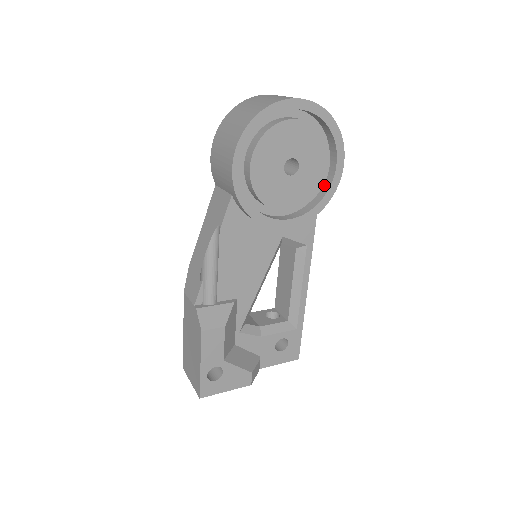
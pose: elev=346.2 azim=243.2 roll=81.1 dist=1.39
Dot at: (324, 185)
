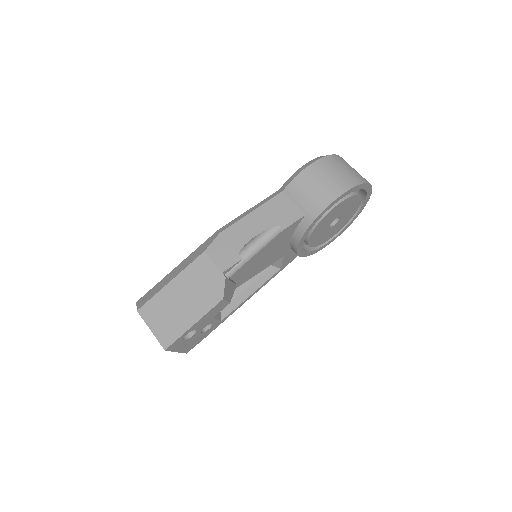
Dot at: occluded
